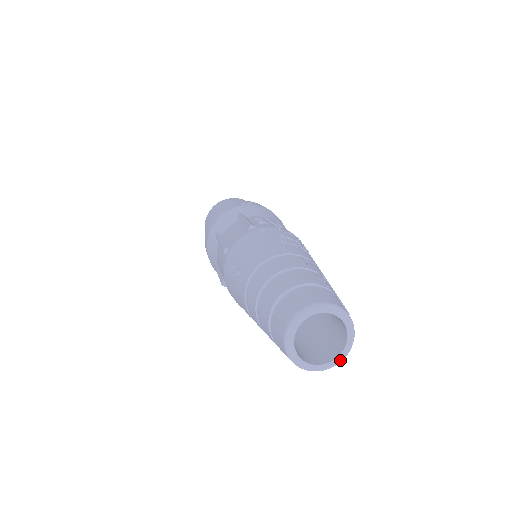
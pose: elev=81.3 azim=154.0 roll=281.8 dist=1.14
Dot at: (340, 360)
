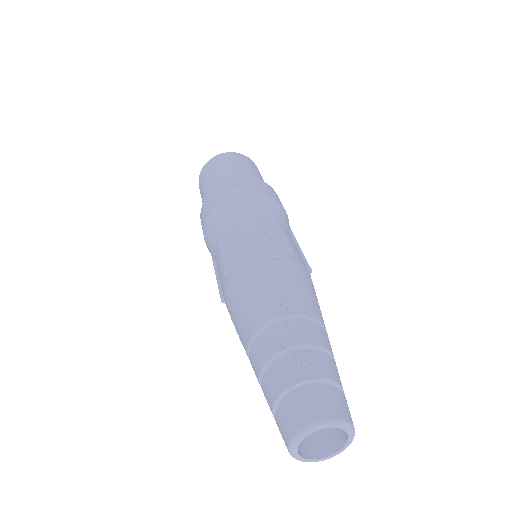
Dot at: (351, 441)
